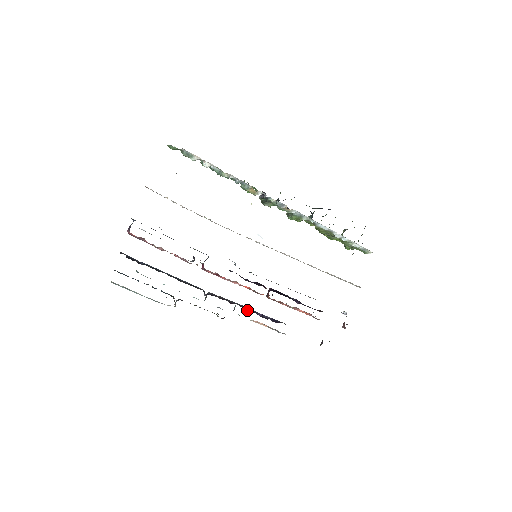
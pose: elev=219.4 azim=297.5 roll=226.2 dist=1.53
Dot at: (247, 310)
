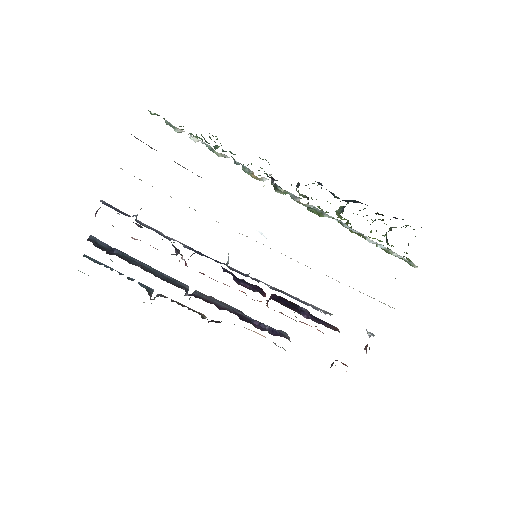
Dot at: (239, 317)
